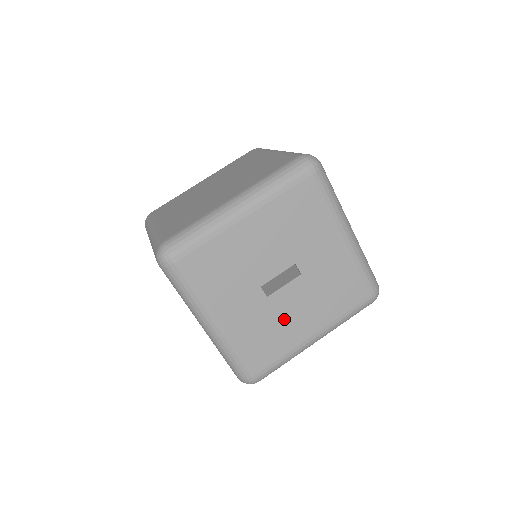
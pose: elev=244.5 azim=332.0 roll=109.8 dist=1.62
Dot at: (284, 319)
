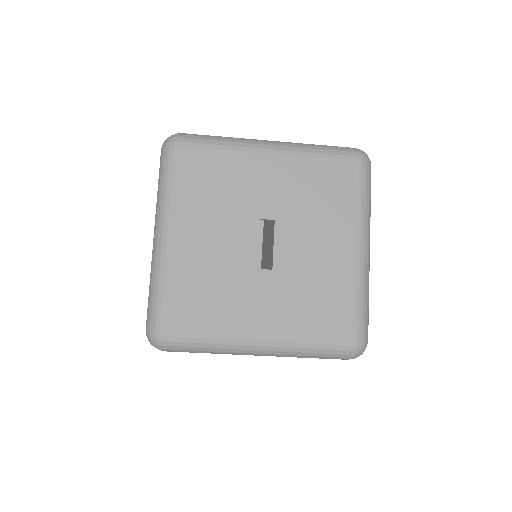
Dot at: (311, 268)
